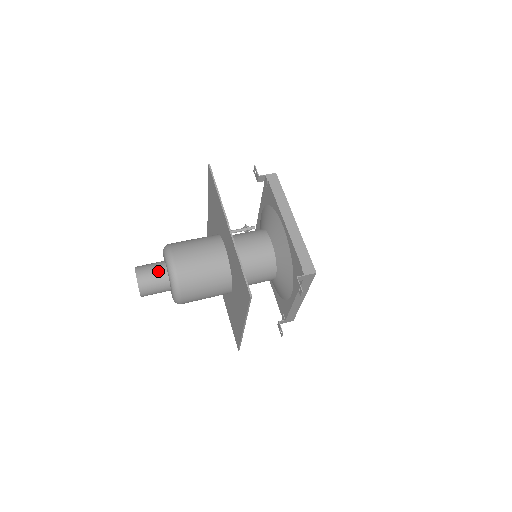
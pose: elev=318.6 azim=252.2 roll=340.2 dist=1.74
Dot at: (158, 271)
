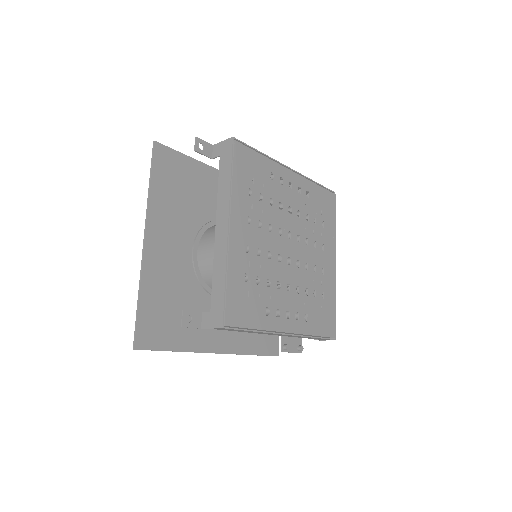
Dot at: occluded
